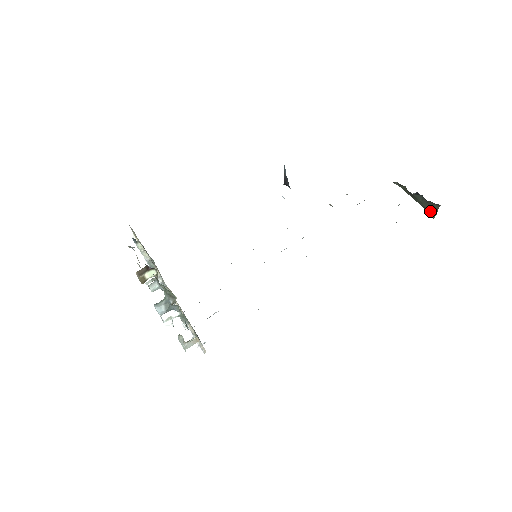
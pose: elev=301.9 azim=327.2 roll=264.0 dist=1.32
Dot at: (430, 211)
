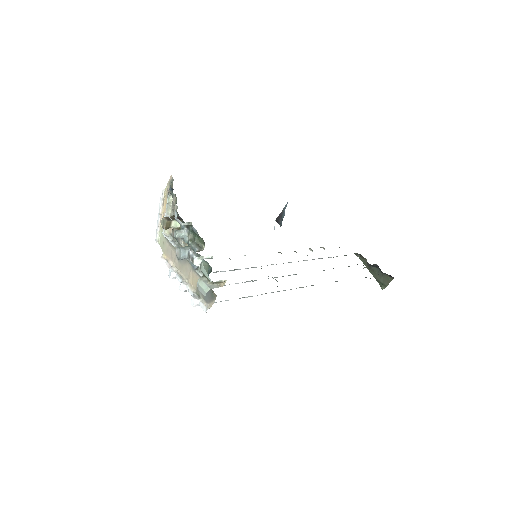
Dot at: (381, 283)
